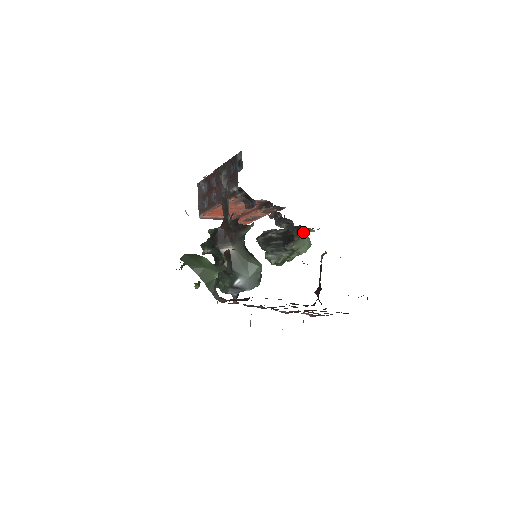
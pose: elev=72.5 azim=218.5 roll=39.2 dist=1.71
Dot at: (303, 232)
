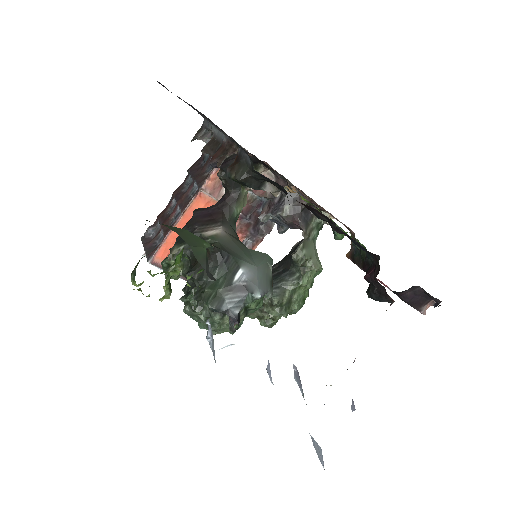
Dot at: (313, 222)
